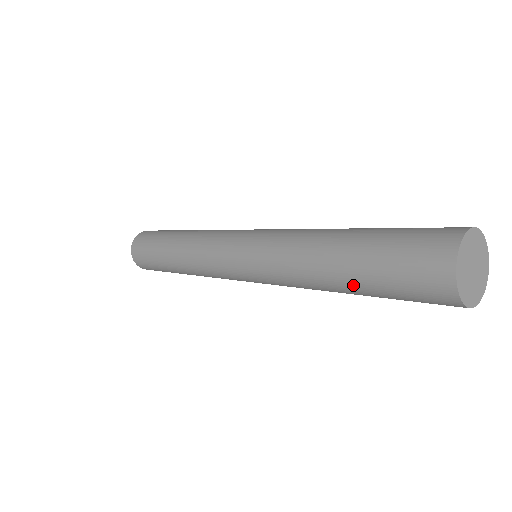
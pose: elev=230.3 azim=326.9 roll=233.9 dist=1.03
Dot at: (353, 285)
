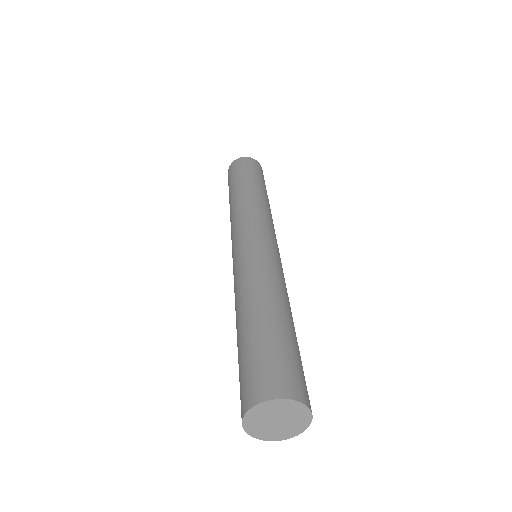
Dot at: occluded
